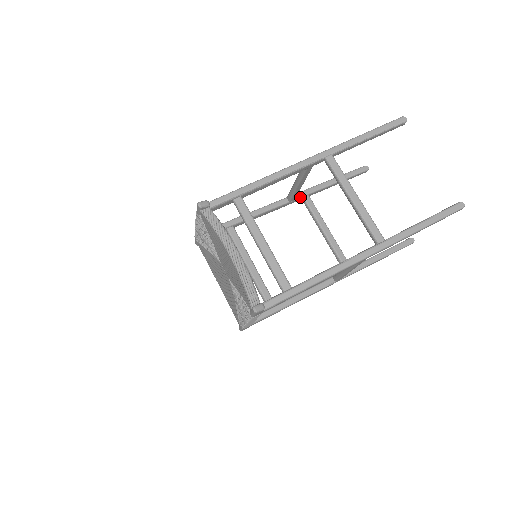
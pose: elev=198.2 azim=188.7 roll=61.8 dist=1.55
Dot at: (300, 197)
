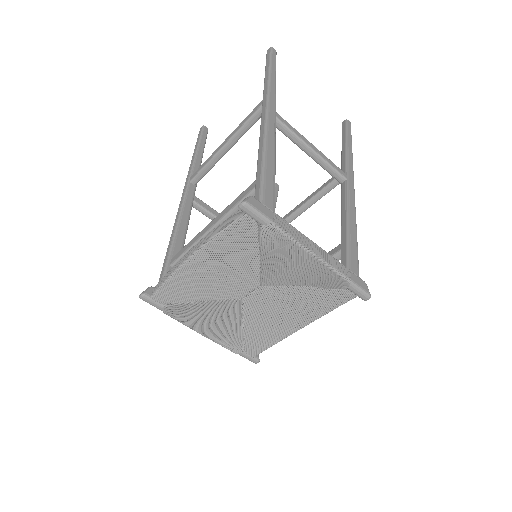
Dot at: occluded
